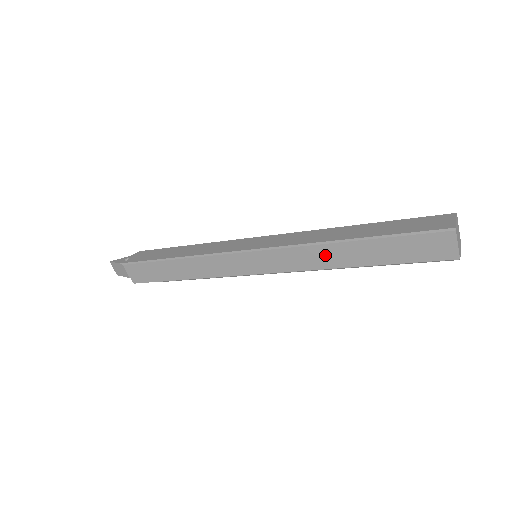
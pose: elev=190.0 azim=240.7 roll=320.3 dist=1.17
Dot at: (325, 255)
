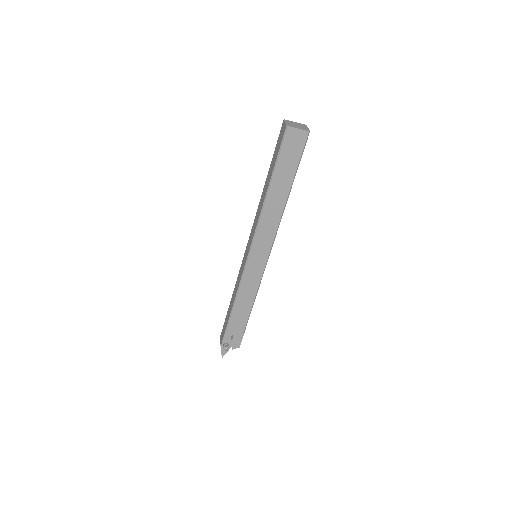
Dot at: (261, 204)
